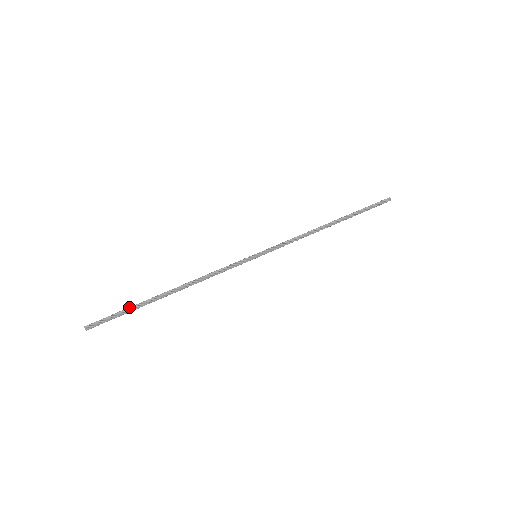
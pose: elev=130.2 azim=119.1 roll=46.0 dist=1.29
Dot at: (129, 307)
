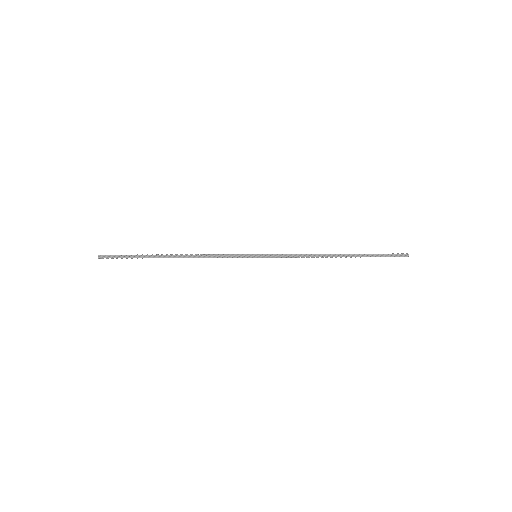
Dot at: occluded
